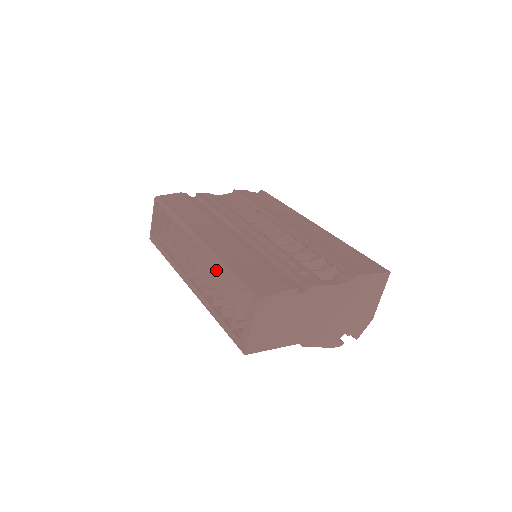
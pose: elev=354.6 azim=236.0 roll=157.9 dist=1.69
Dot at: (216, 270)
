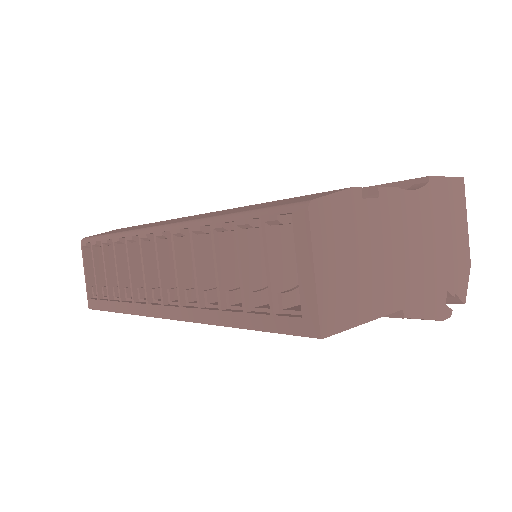
Dot at: (206, 254)
